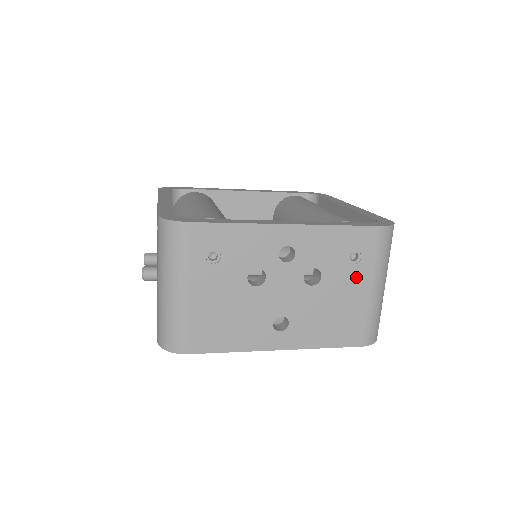
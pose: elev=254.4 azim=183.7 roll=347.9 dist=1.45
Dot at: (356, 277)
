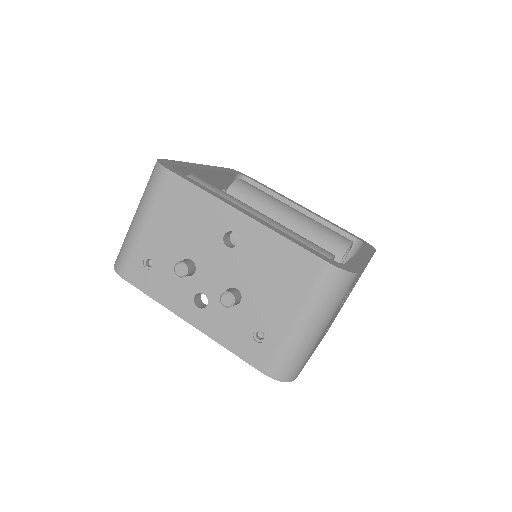
Dot at: occluded
